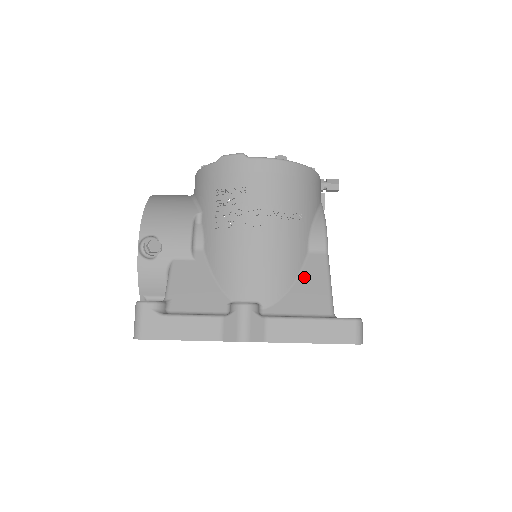
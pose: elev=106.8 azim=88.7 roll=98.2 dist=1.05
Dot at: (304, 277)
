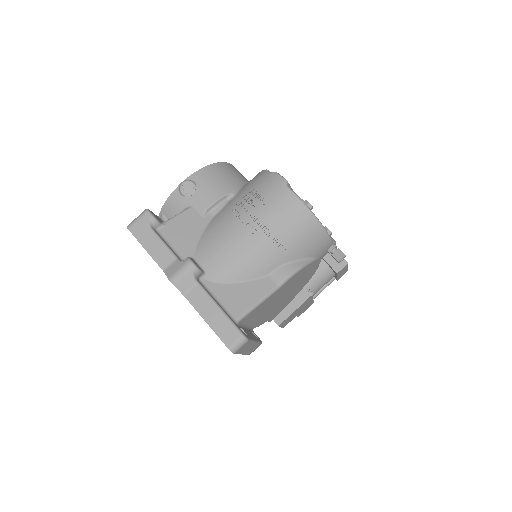
Dot at: (248, 285)
